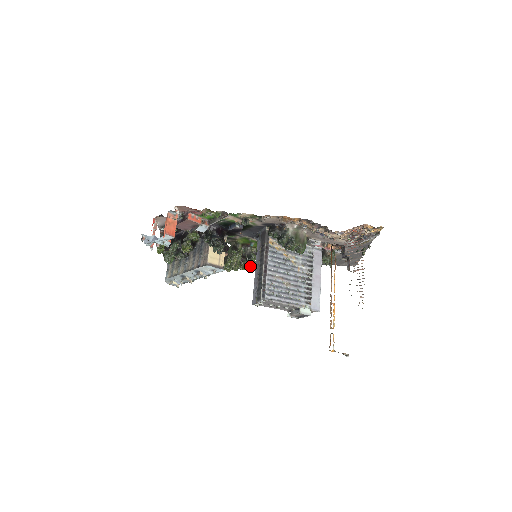
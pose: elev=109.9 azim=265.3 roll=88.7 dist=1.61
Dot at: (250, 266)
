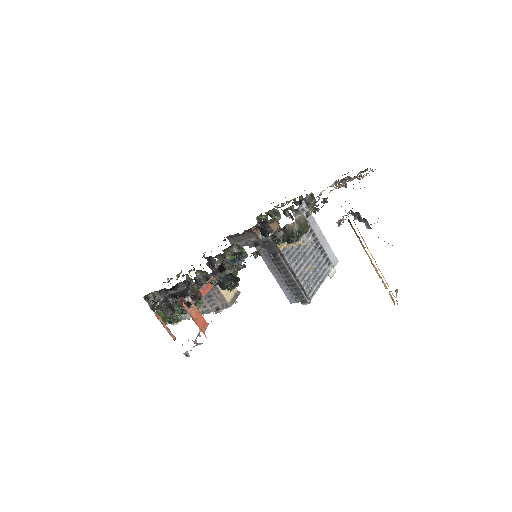
Dot at: occluded
